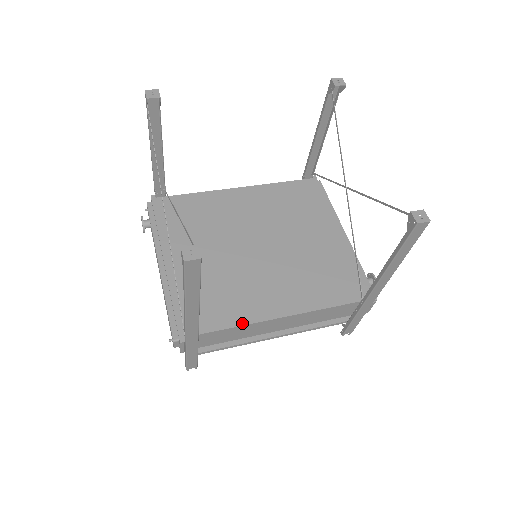
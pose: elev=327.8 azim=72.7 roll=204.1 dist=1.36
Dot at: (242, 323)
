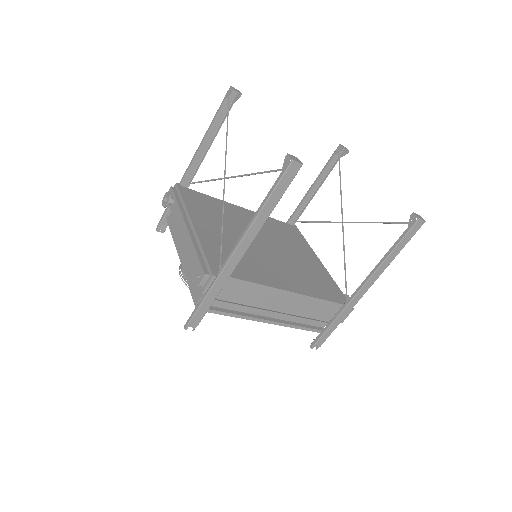
Dot at: (261, 283)
